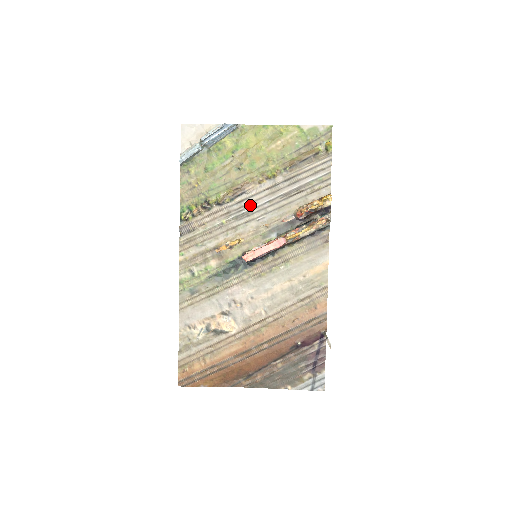
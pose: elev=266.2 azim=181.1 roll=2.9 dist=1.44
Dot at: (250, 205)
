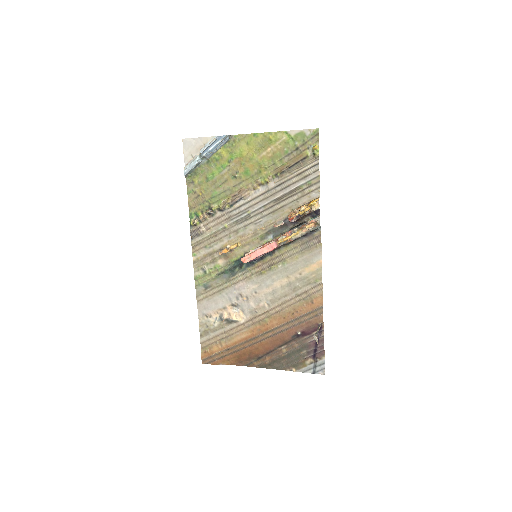
Dot at: (247, 210)
